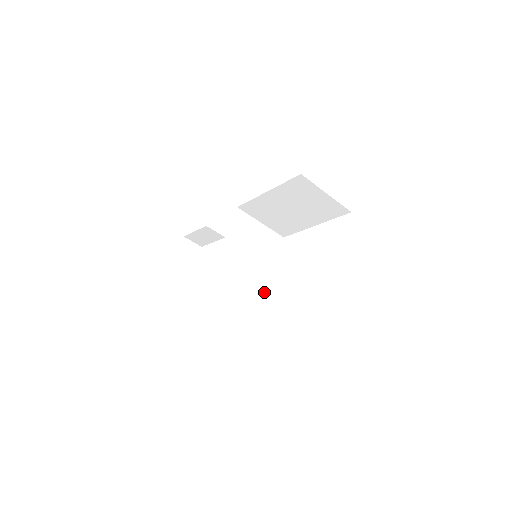
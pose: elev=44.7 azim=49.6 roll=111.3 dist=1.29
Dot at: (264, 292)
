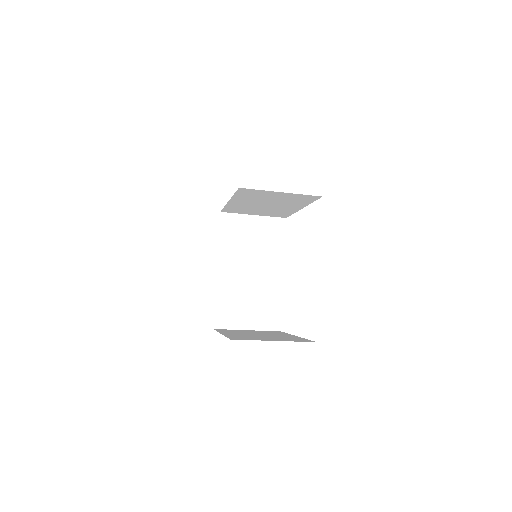
Dot at: (278, 288)
